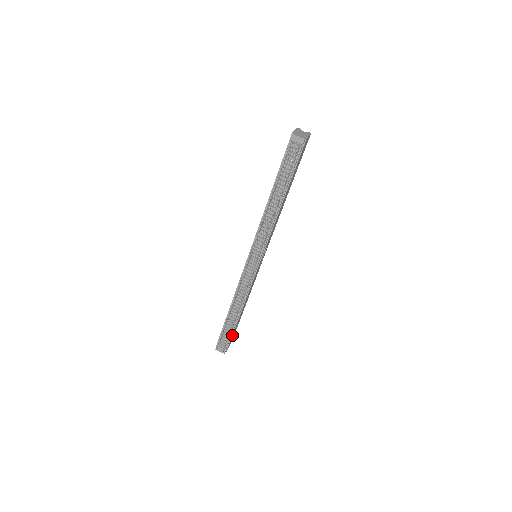
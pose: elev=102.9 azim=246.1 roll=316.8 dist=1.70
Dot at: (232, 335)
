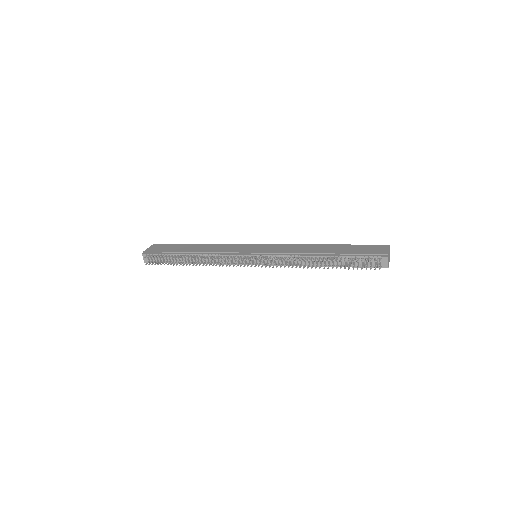
Dot at: occluded
